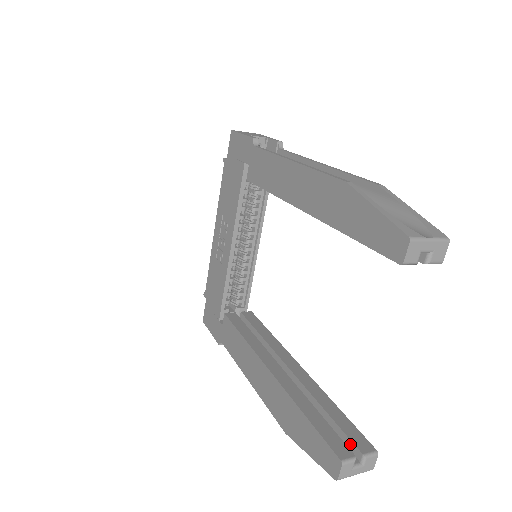
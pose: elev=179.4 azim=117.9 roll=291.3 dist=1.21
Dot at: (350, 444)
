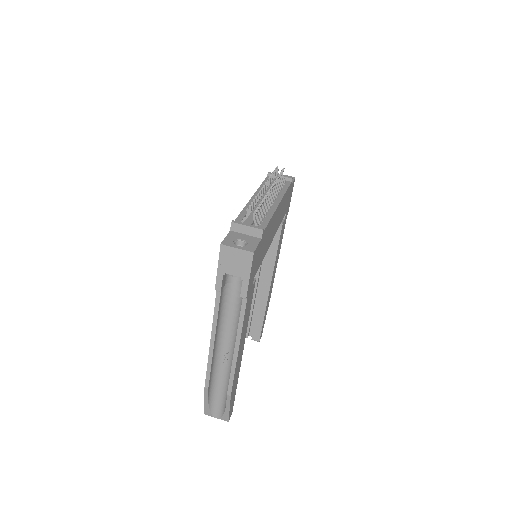
Dot at: (253, 332)
